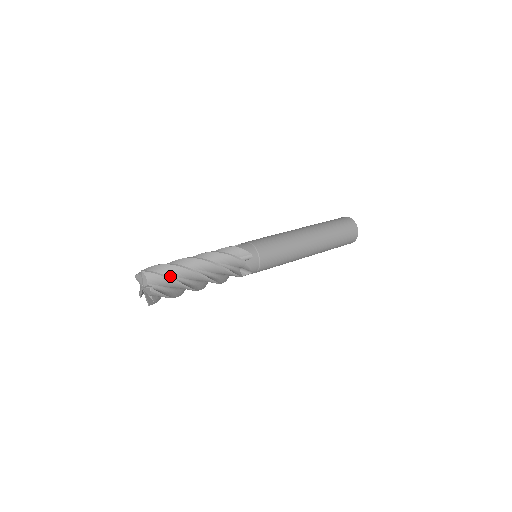
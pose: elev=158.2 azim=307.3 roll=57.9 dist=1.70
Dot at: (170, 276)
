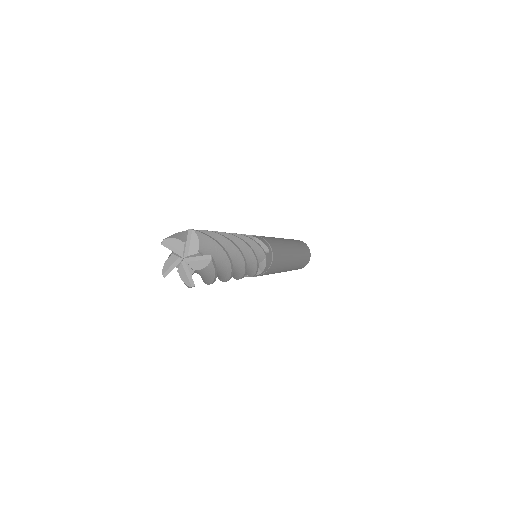
Dot at: occluded
